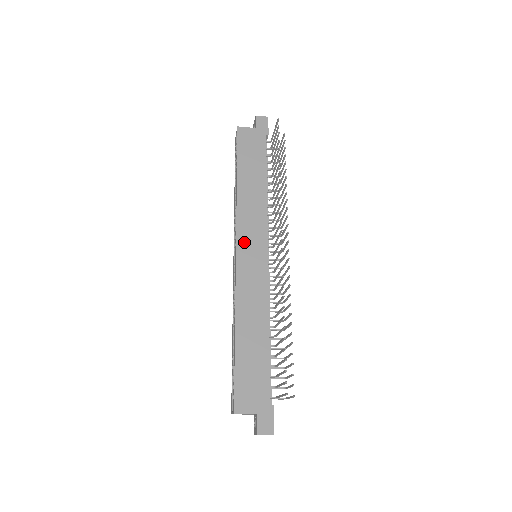
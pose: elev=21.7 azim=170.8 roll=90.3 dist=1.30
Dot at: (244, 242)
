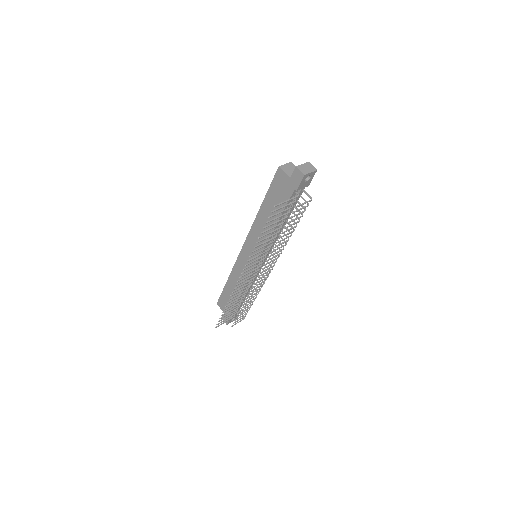
Dot at: (248, 247)
